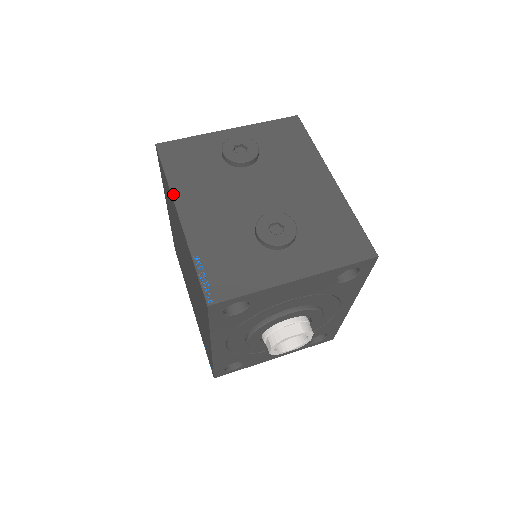
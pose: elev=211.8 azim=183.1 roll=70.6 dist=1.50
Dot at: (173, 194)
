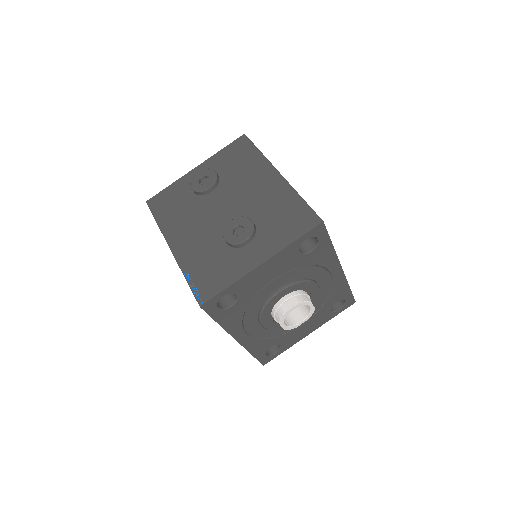
Dot at: (163, 234)
